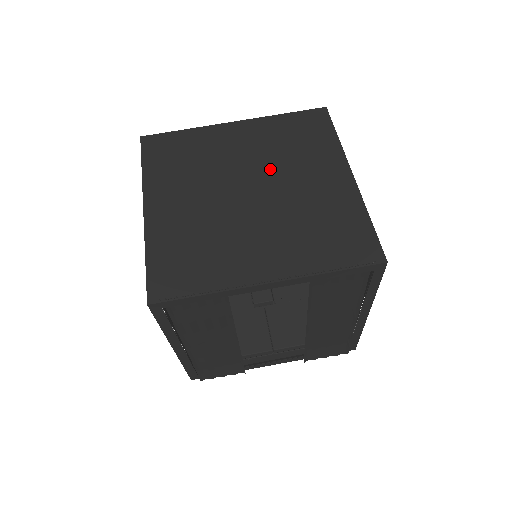
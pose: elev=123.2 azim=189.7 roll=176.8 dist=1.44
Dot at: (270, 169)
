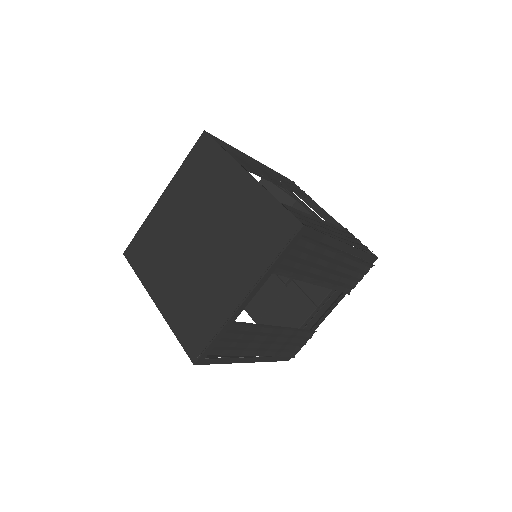
Dot at: (200, 214)
